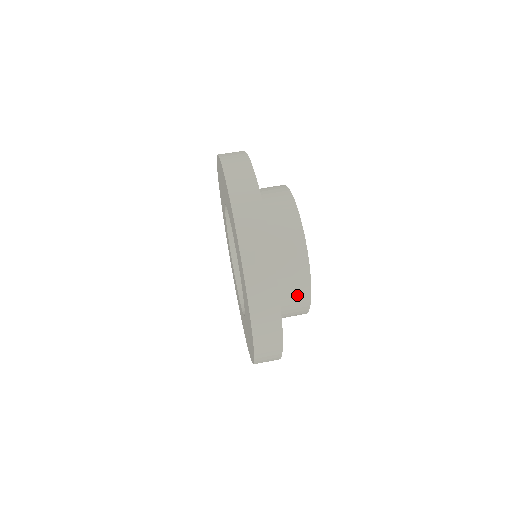
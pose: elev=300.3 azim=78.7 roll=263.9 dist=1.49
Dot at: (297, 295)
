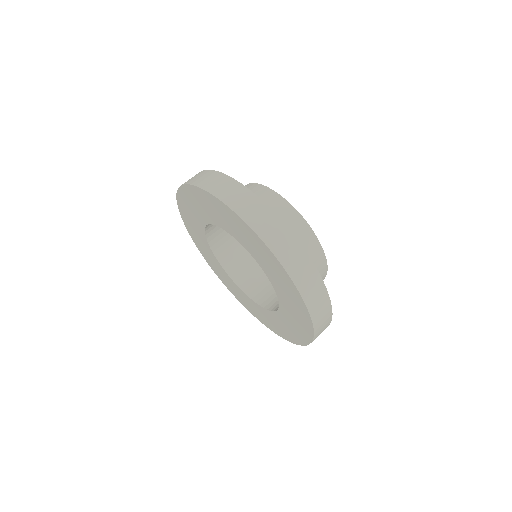
Dot at: (287, 218)
